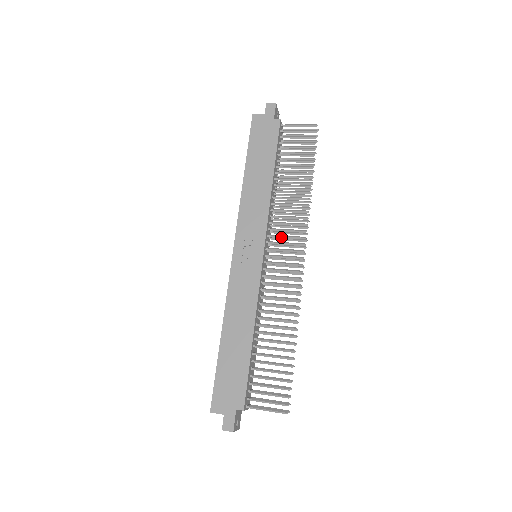
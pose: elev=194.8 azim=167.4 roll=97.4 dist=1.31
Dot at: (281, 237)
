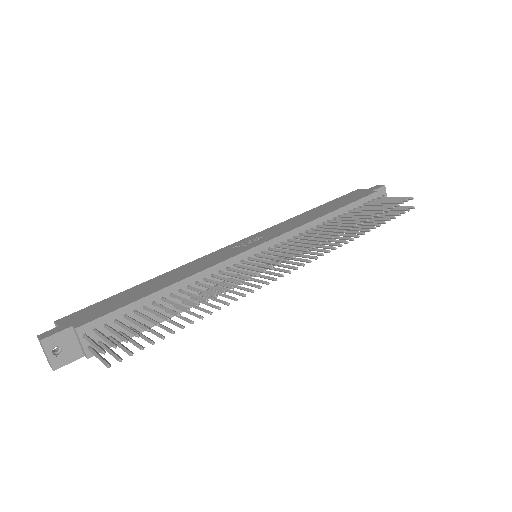
Dot at: (292, 244)
